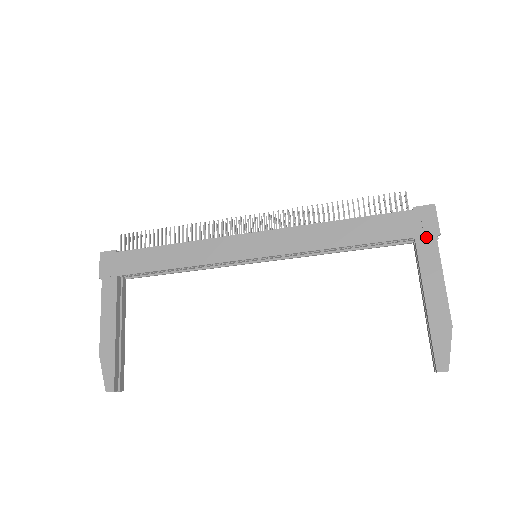
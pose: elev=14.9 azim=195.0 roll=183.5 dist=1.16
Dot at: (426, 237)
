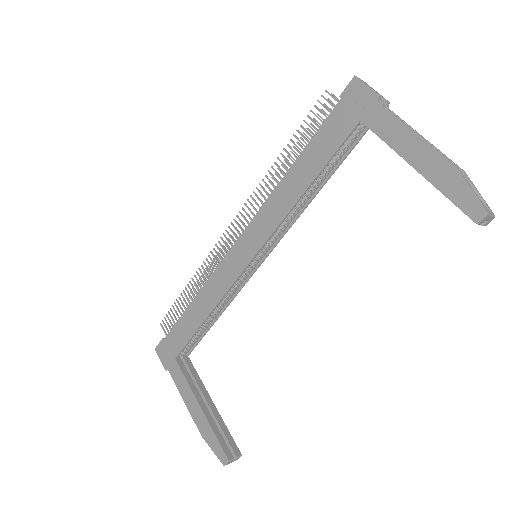
Dot at: (369, 110)
